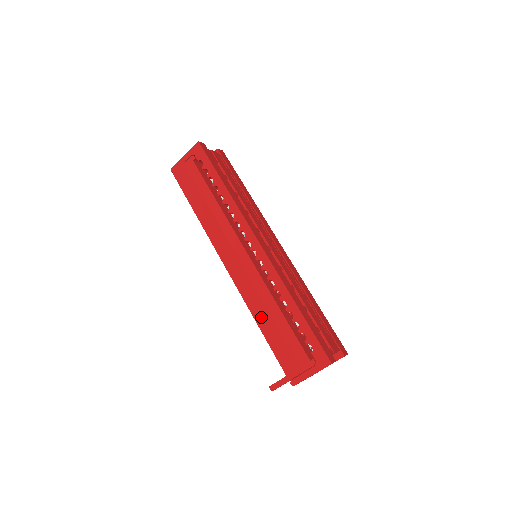
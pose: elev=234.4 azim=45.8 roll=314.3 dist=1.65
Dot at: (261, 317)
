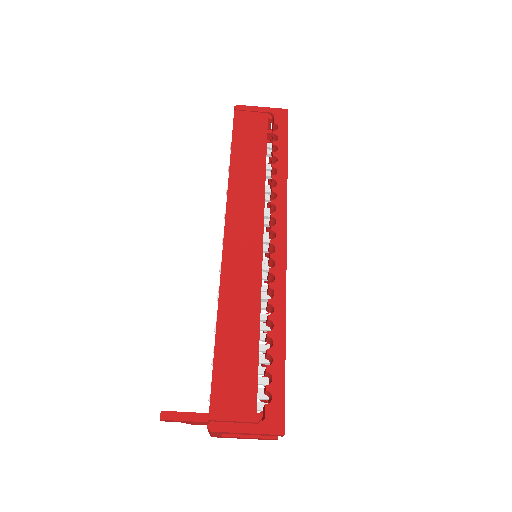
Dot at: (228, 319)
